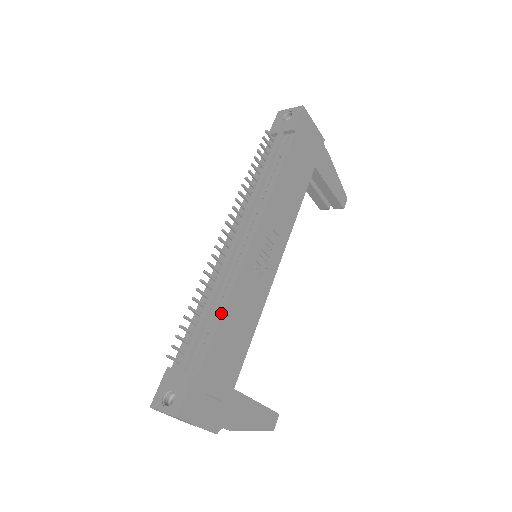
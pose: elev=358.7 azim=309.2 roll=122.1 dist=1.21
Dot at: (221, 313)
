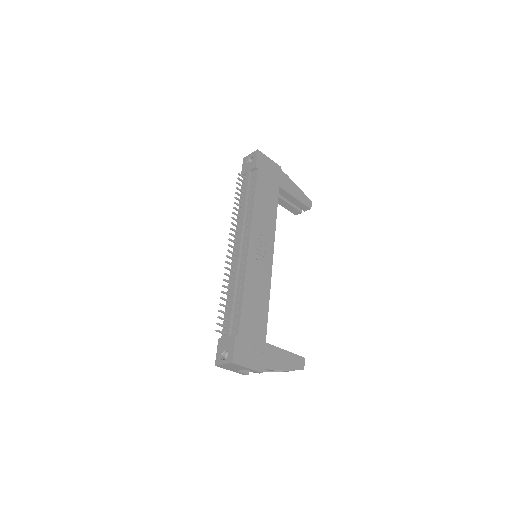
Dot at: (242, 295)
